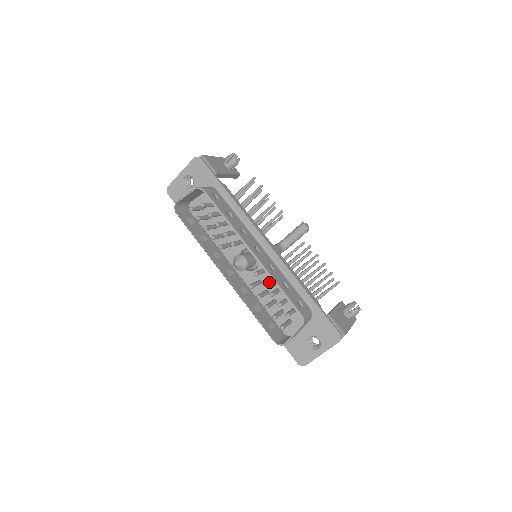
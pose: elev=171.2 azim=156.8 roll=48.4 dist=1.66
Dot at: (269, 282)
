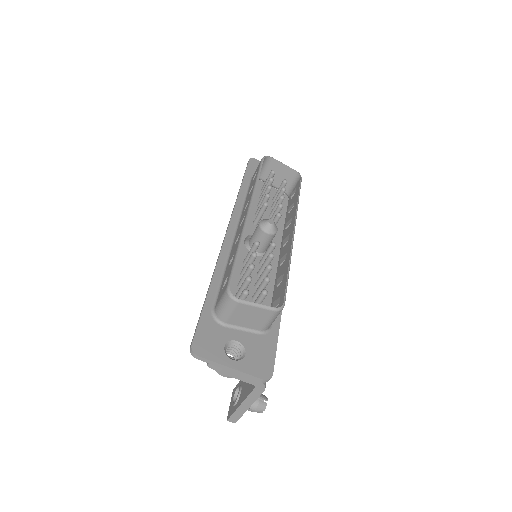
Dot at: occluded
